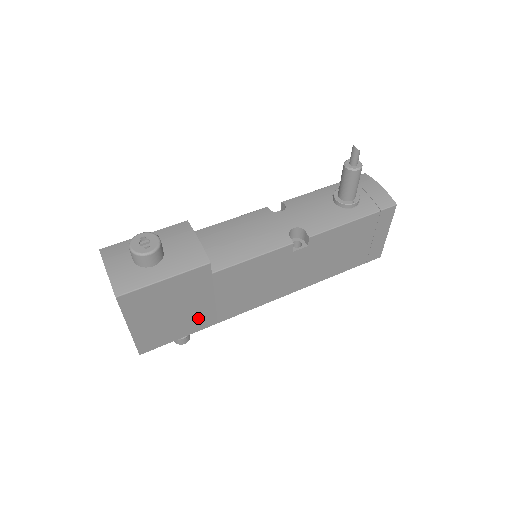
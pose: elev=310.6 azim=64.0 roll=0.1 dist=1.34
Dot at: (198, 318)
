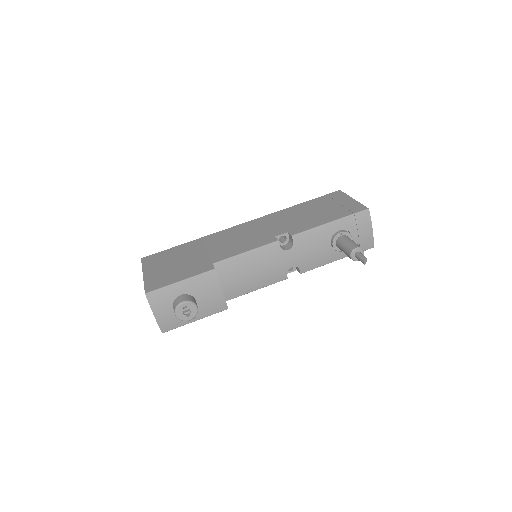
Dot at: occluded
